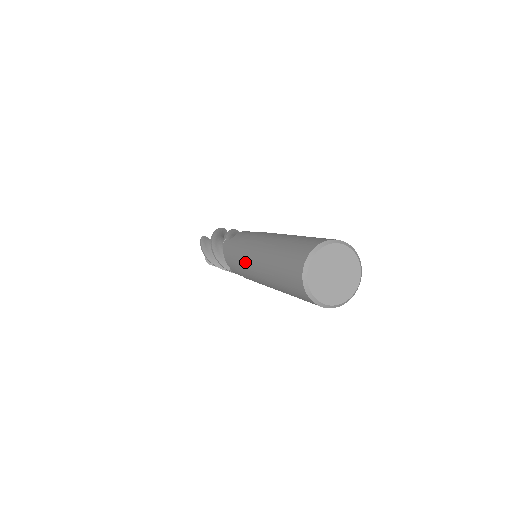
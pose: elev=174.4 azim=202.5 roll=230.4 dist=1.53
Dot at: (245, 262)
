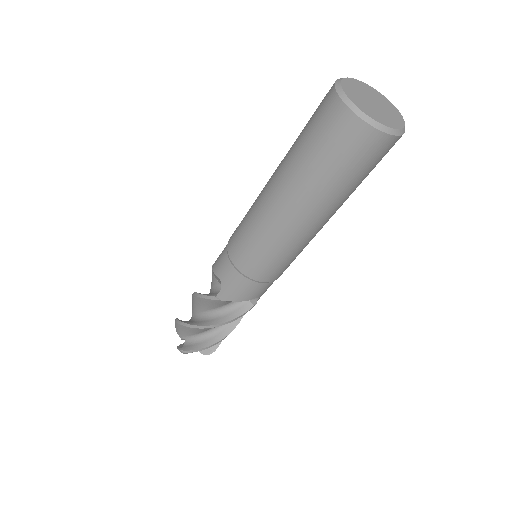
Dot at: (247, 217)
